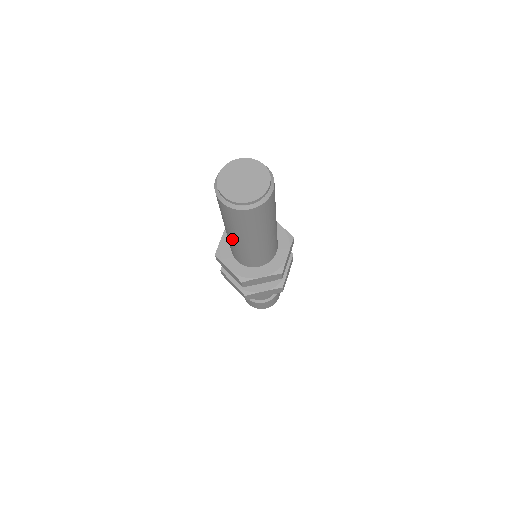
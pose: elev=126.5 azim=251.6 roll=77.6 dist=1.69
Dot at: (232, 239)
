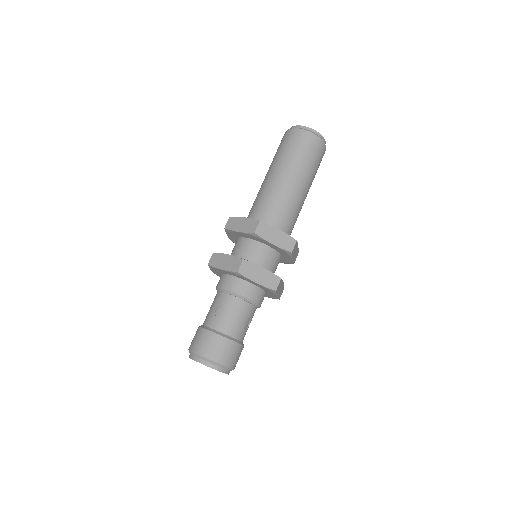
Dot at: occluded
